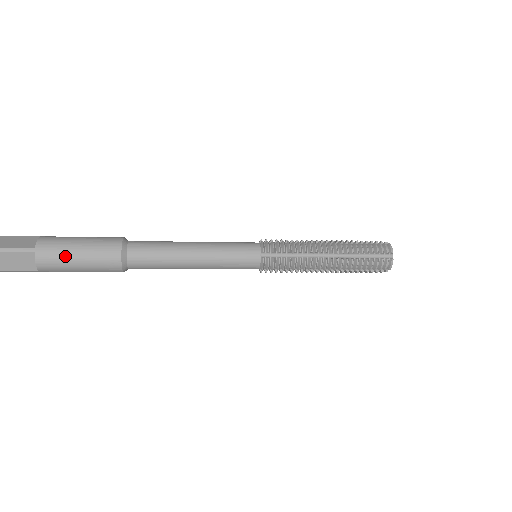
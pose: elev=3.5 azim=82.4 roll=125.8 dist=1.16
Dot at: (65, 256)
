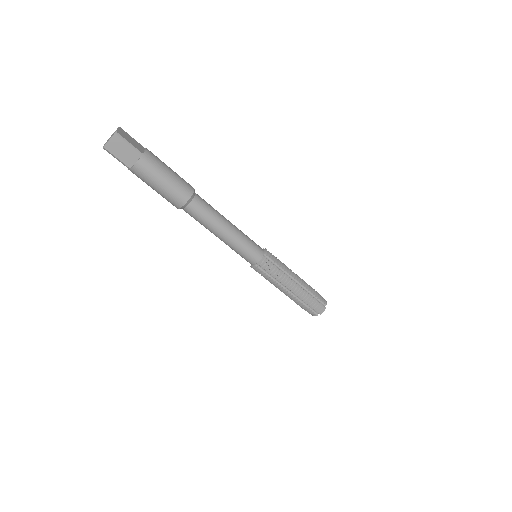
Dot at: (163, 162)
